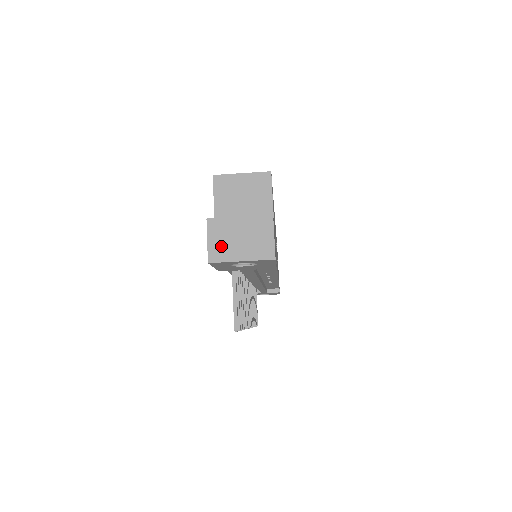
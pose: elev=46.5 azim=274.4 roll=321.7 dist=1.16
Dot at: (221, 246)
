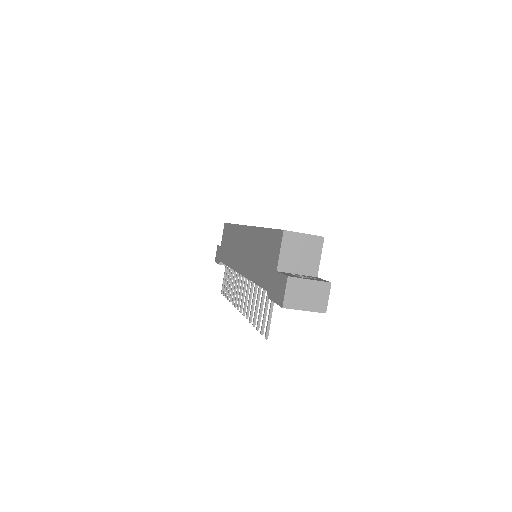
Dot at: (293, 298)
